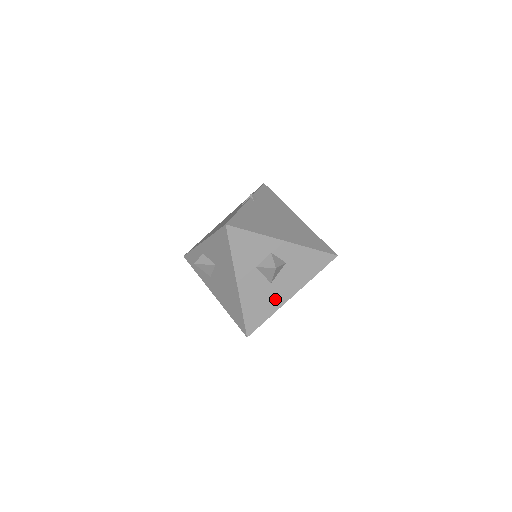
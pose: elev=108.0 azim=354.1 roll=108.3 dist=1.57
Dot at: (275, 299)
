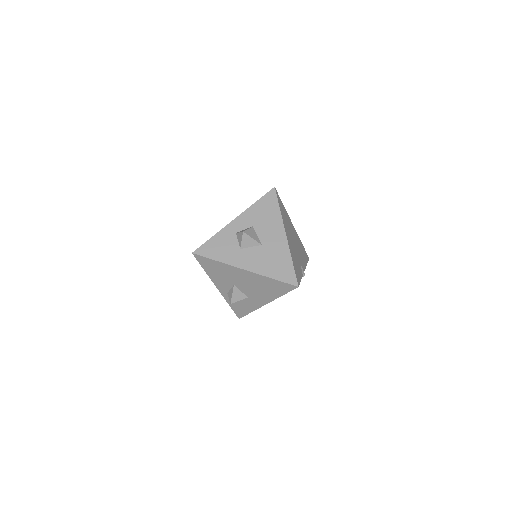
Dot at: (278, 249)
